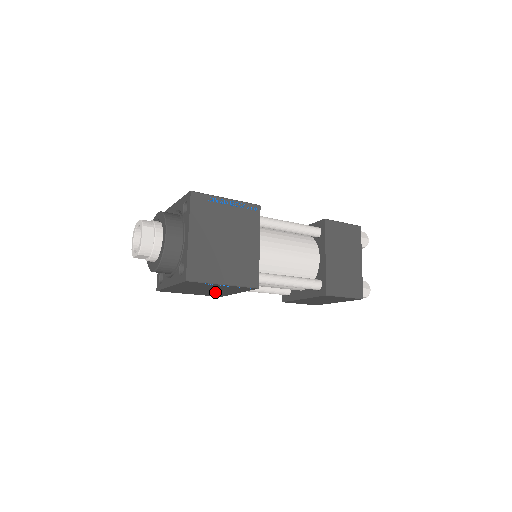
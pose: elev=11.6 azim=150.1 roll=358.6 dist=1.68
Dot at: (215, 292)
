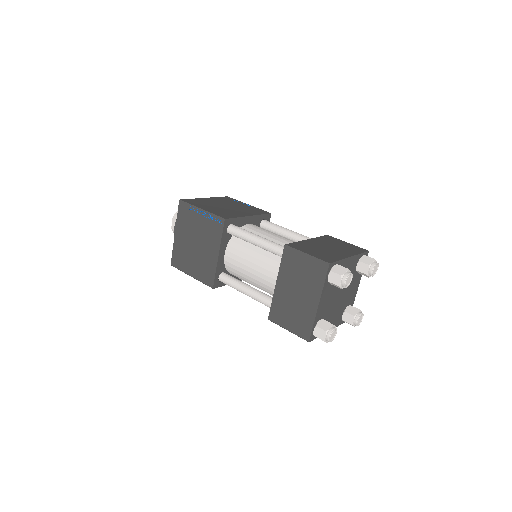
Dot at: (204, 257)
